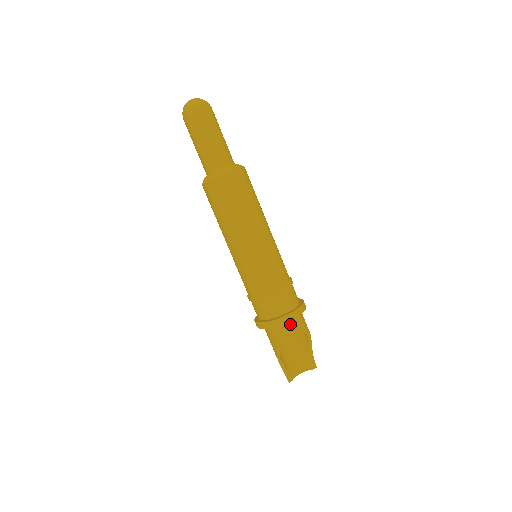
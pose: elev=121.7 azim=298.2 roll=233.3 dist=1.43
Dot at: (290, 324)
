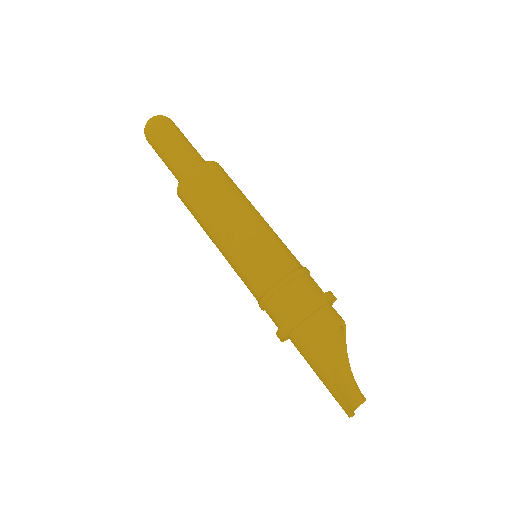
Dot at: (332, 309)
